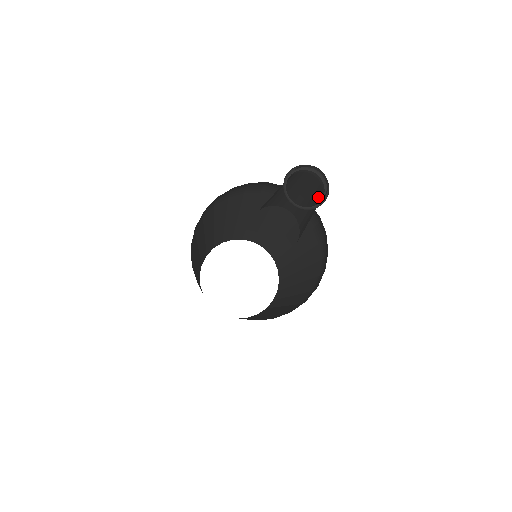
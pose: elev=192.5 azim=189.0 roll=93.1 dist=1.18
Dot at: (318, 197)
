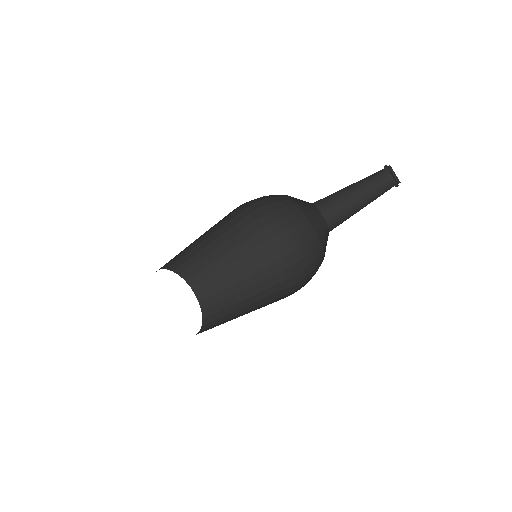
Dot at: (381, 191)
